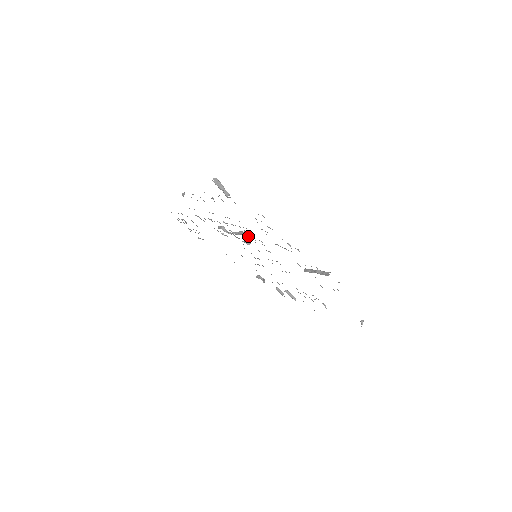
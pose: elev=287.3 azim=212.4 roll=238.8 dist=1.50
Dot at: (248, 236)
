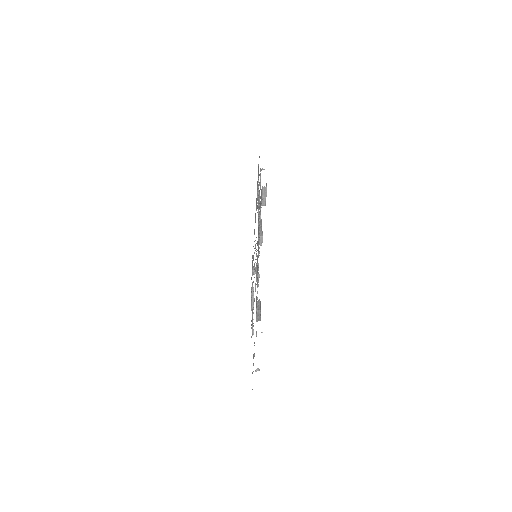
Dot at: (261, 240)
